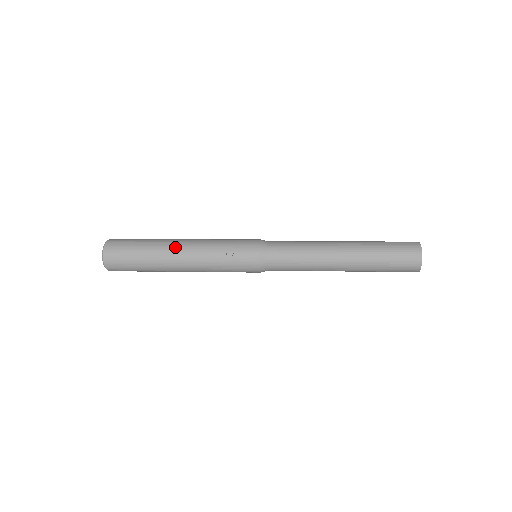
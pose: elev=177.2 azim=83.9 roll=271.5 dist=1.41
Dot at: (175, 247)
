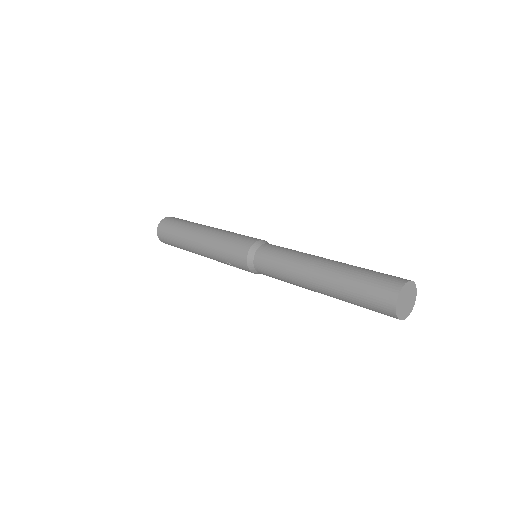
Dot at: (194, 247)
